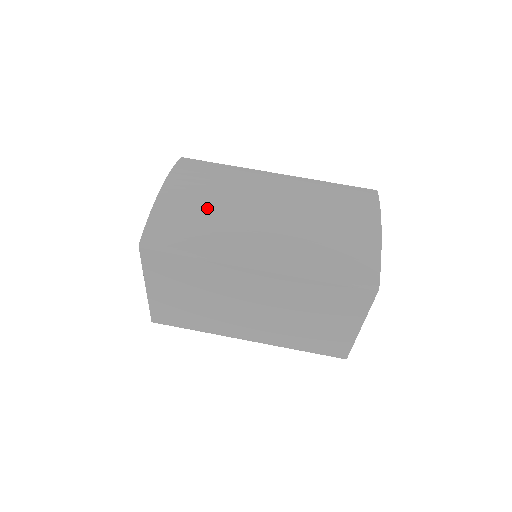
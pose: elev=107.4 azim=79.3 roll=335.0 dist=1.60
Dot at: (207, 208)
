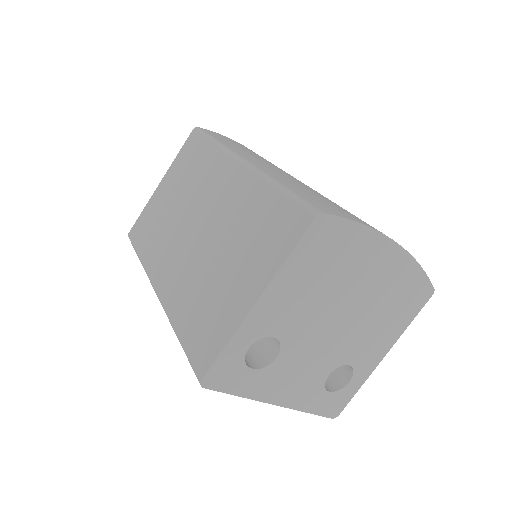
Dot at: occluded
